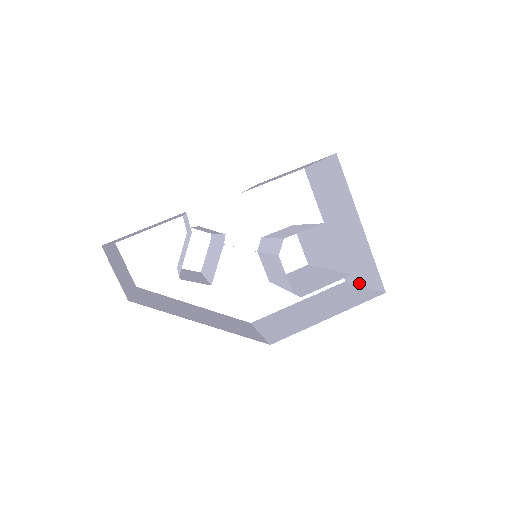
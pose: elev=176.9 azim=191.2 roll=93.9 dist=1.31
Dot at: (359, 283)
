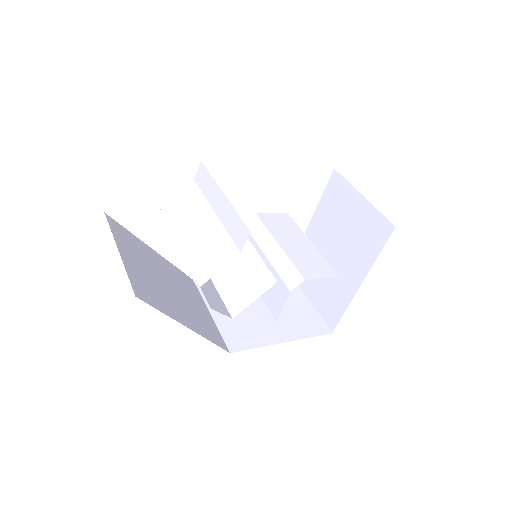
Dot at: occluded
